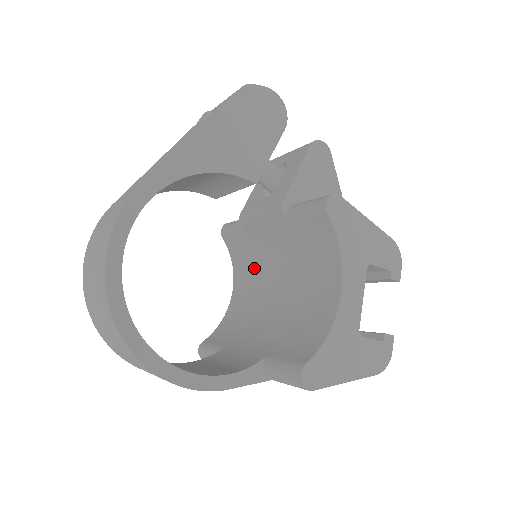
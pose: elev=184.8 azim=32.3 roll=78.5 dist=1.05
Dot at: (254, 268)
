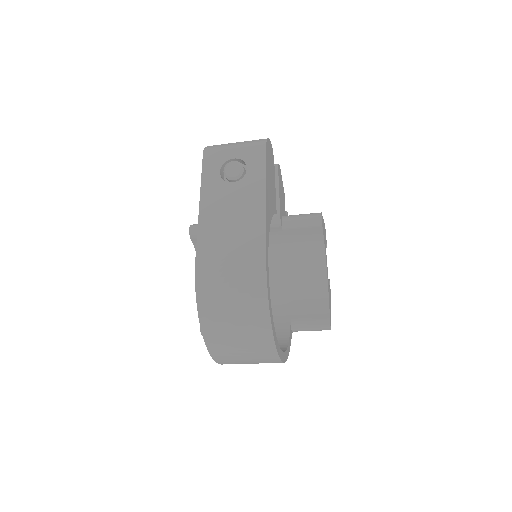
Dot at: occluded
